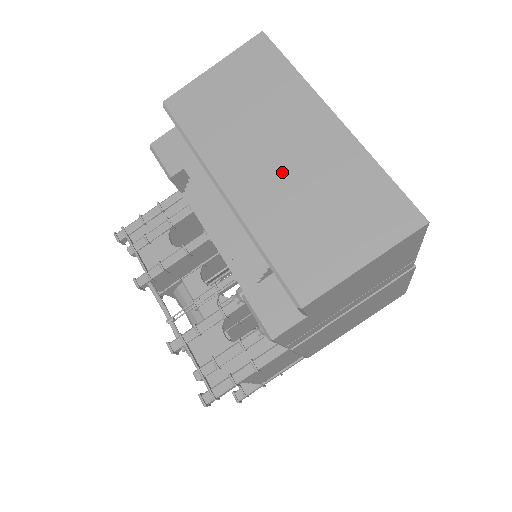
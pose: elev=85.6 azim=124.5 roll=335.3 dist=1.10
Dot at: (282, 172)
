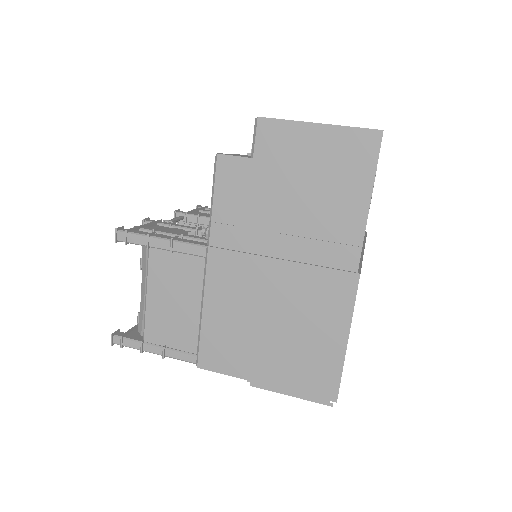
Dot at: occluded
